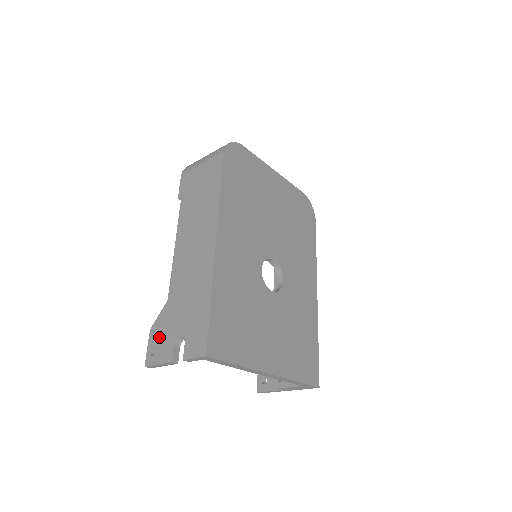
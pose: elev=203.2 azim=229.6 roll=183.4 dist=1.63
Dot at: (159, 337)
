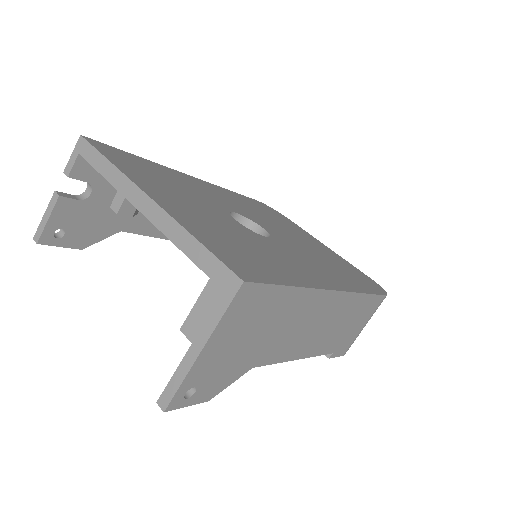
Dot at: occluded
